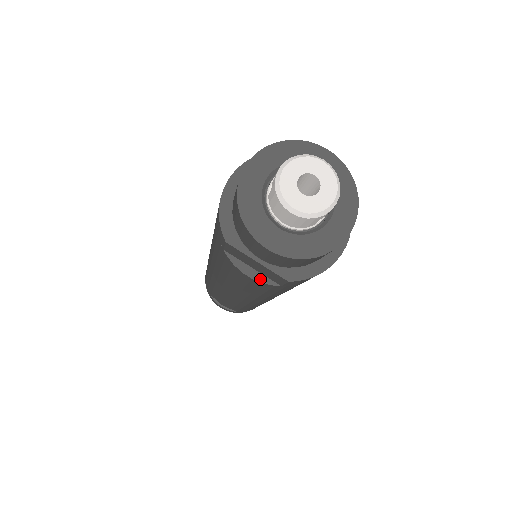
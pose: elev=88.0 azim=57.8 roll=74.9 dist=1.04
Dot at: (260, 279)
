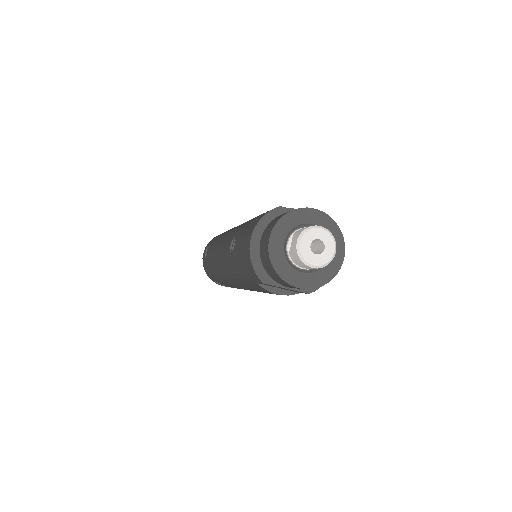
Dot at: (286, 293)
